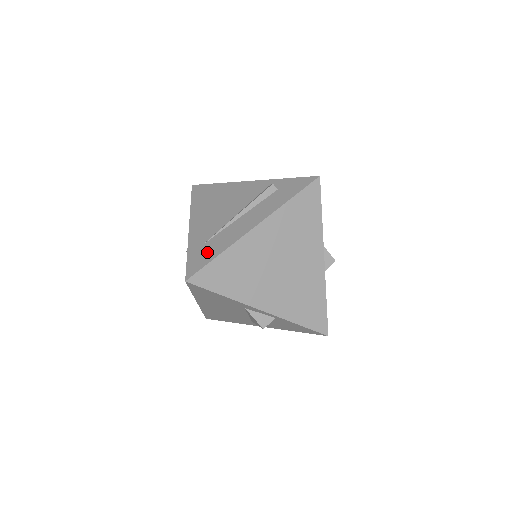
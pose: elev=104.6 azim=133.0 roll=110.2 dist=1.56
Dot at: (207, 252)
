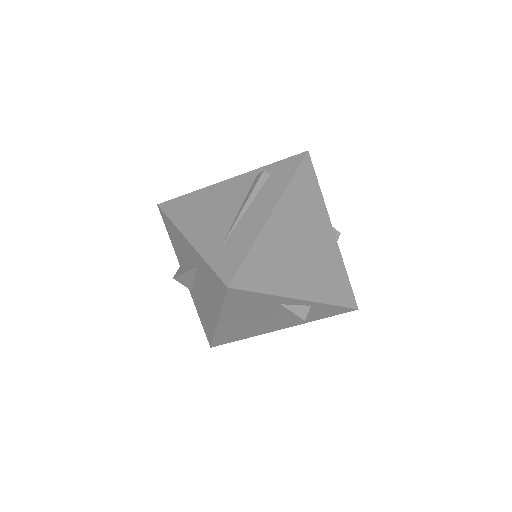
Dot at: (232, 253)
